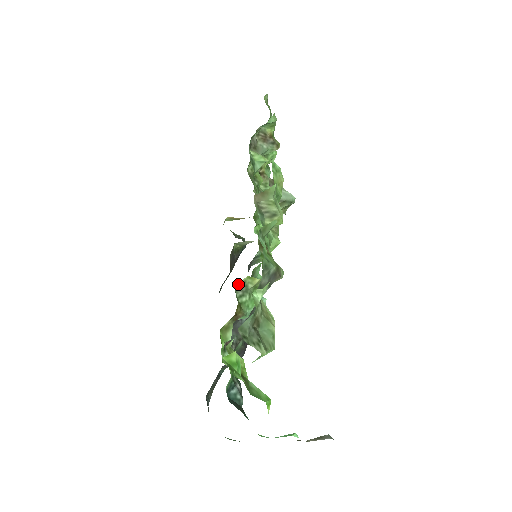
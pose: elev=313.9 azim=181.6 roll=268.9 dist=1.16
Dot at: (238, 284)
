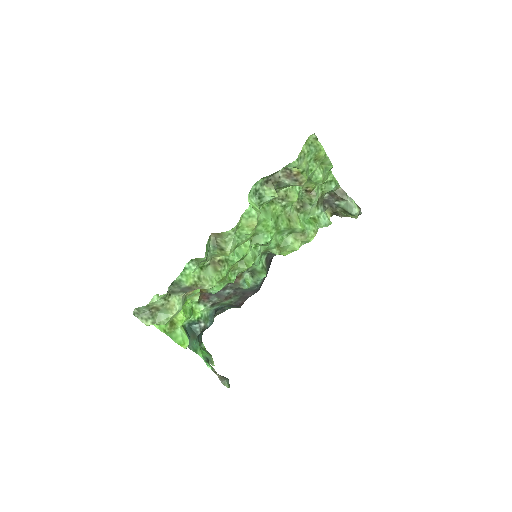
Dot at: occluded
